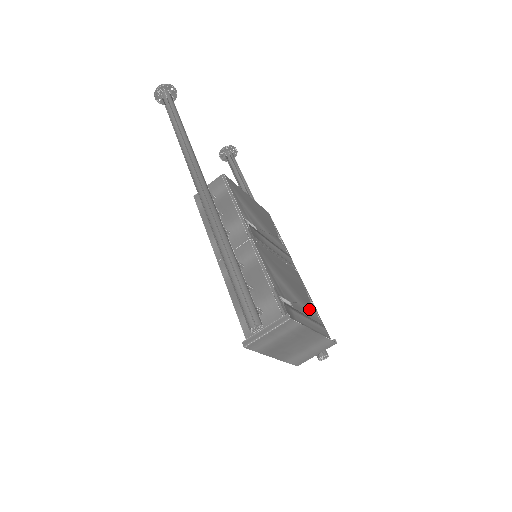
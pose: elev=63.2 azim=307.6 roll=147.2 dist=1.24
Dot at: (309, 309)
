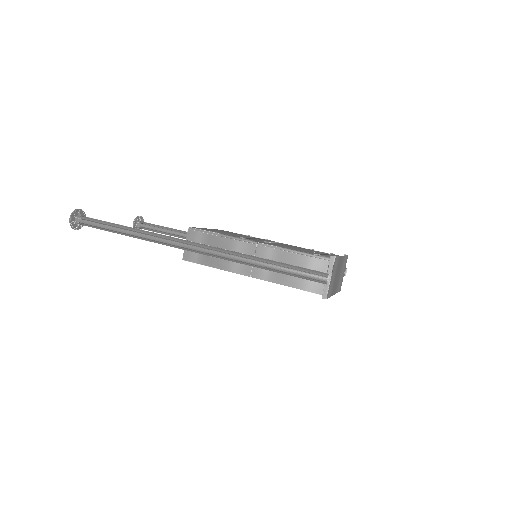
Dot at: (318, 252)
